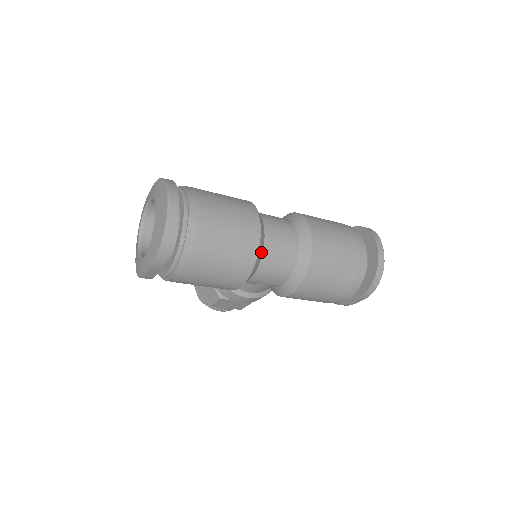
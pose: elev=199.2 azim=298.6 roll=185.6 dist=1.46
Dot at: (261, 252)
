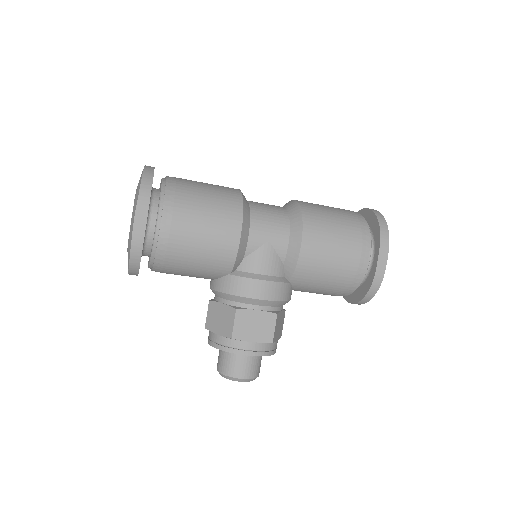
Dot at: (247, 202)
